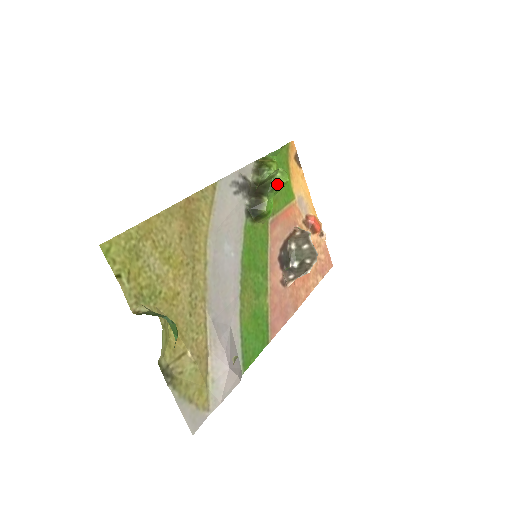
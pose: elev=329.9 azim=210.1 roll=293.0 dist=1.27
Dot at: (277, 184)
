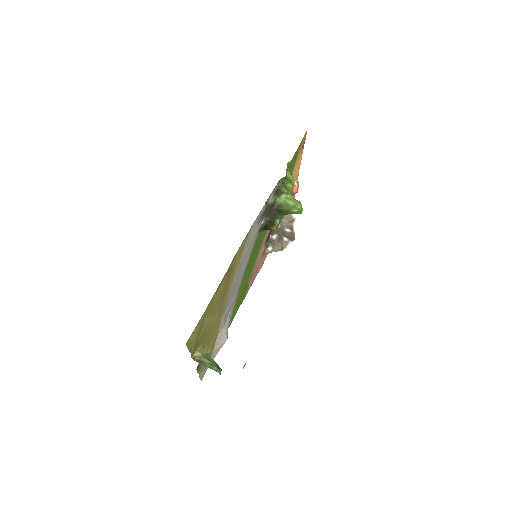
Dot at: (291, 213)
